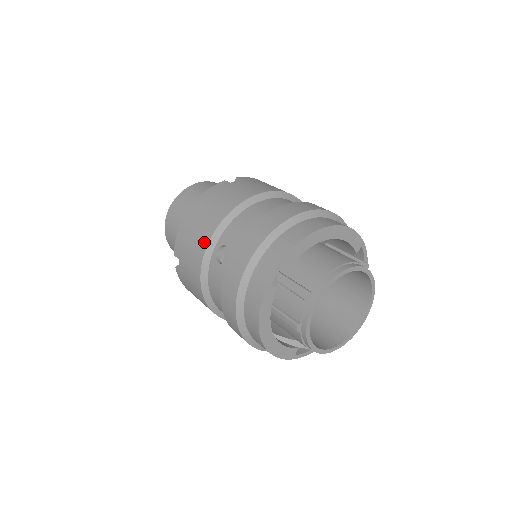
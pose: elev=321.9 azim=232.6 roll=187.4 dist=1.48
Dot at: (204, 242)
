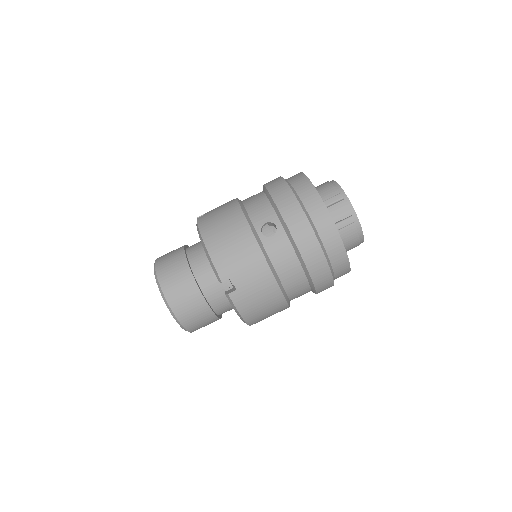
Dot at: (248, 236)
